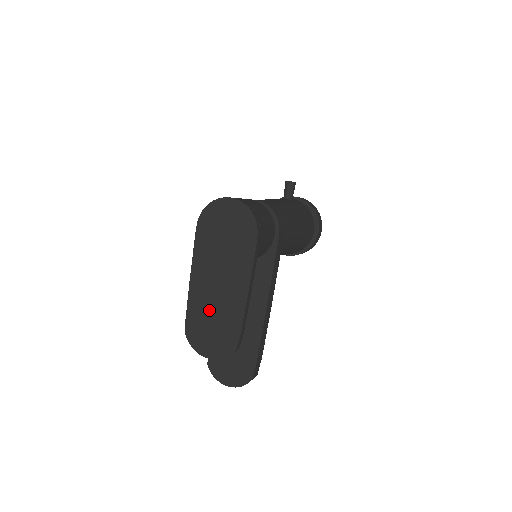
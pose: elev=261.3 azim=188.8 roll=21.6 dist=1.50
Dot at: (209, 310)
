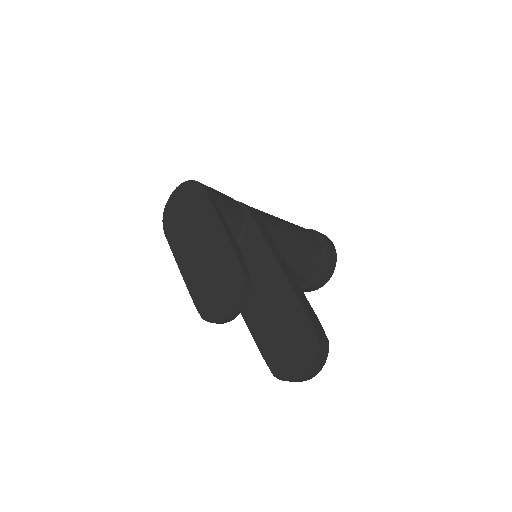
Dot at: (206, 275)
